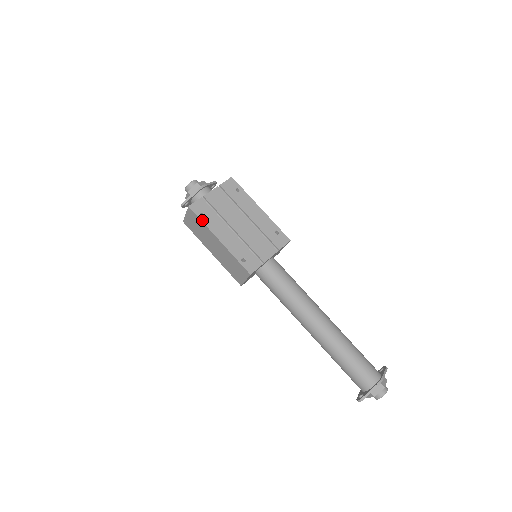
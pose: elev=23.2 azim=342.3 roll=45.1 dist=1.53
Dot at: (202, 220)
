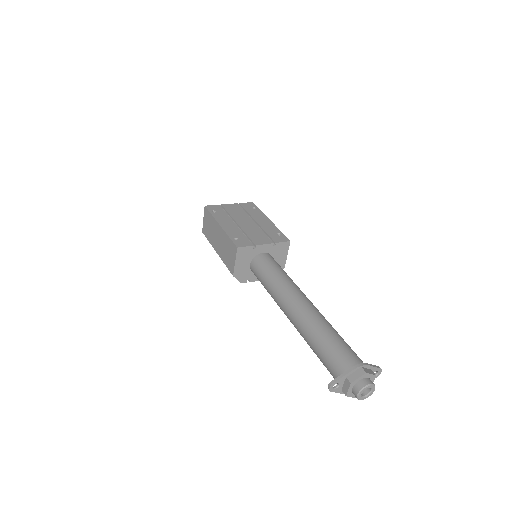
Dot at: (212, 213)
